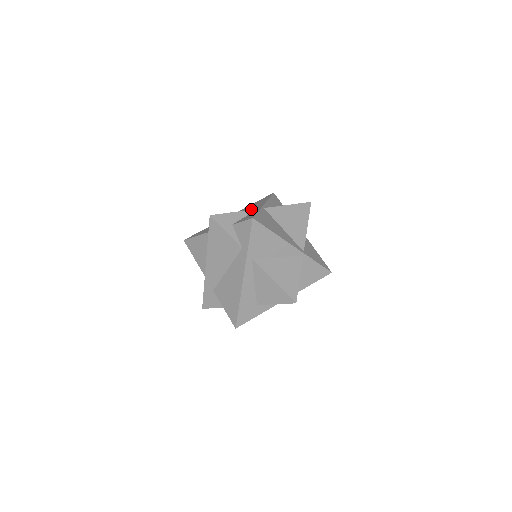
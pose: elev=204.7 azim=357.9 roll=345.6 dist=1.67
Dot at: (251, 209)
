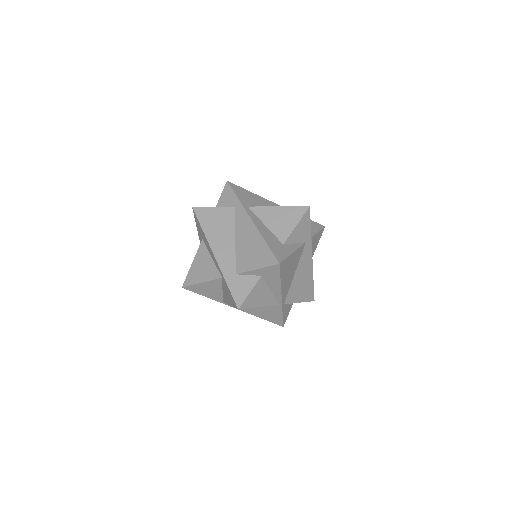
Dot at: occluded
